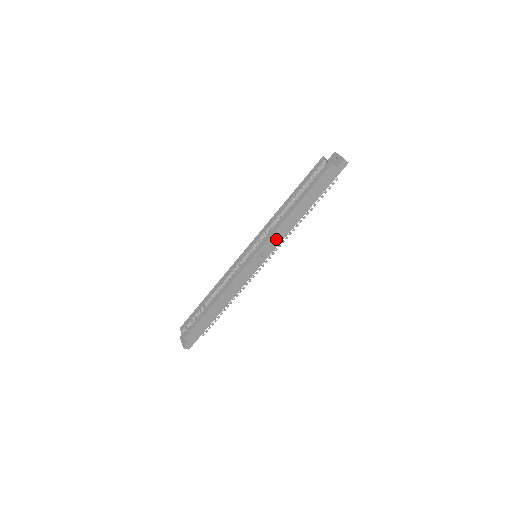
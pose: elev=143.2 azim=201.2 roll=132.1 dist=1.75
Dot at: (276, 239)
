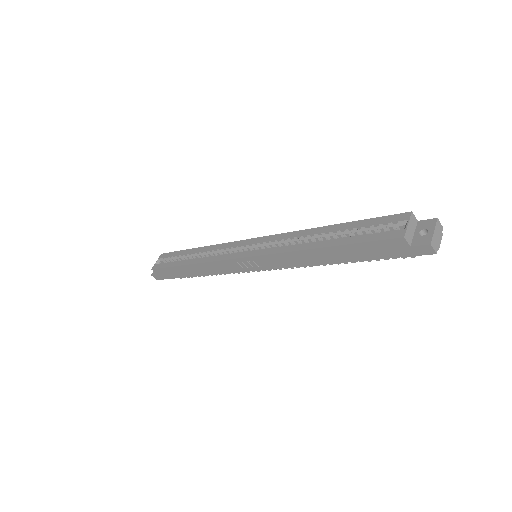
Dot at: (280, 261)
